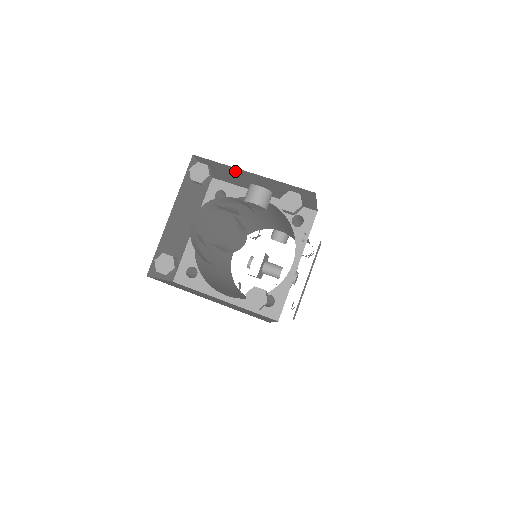
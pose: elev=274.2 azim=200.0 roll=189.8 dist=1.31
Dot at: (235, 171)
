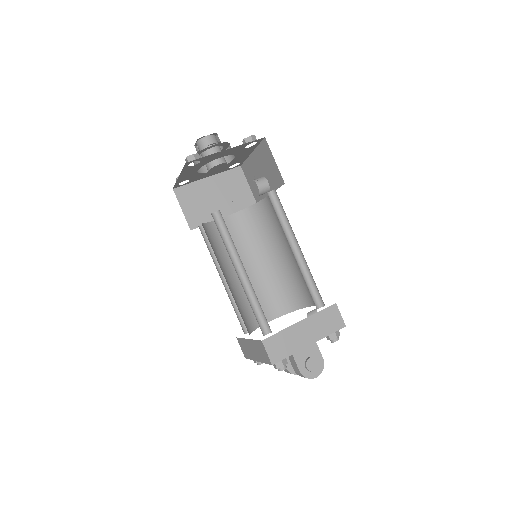
Dot at: (251, 165)
